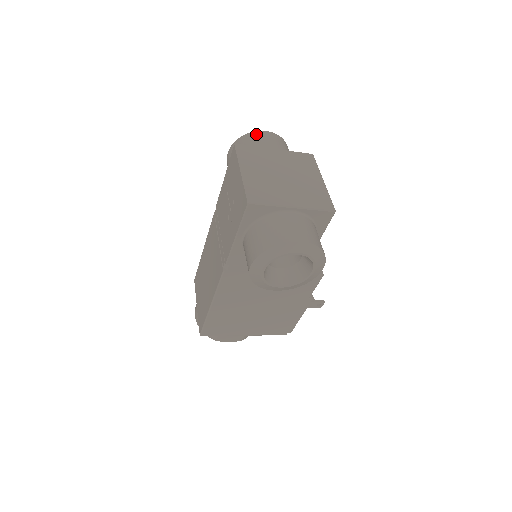
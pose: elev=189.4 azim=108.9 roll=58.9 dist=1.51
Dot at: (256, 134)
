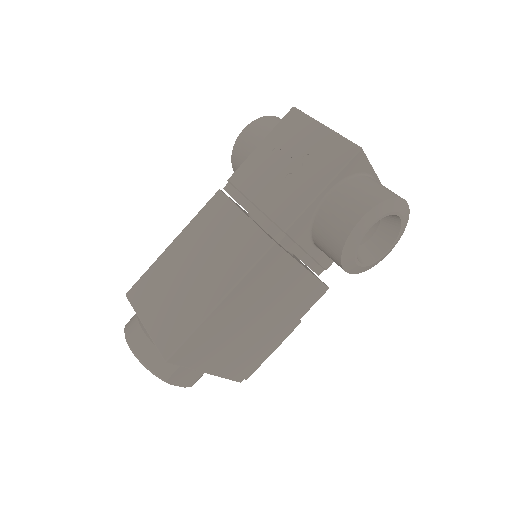
Dot at: occluded
